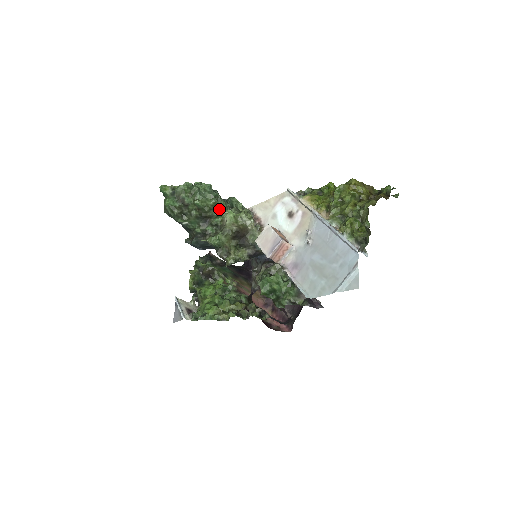
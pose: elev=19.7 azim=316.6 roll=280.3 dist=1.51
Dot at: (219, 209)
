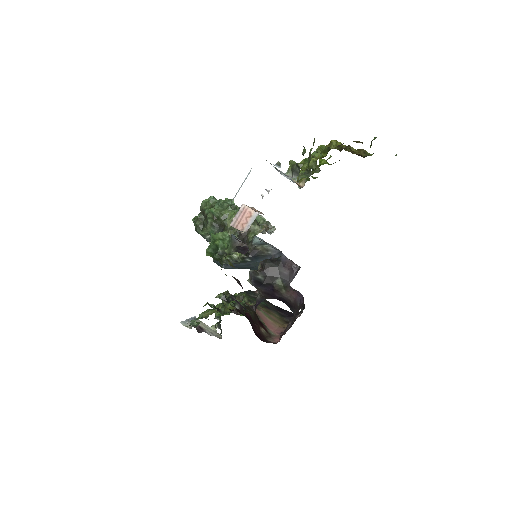
Dot at: occluded
